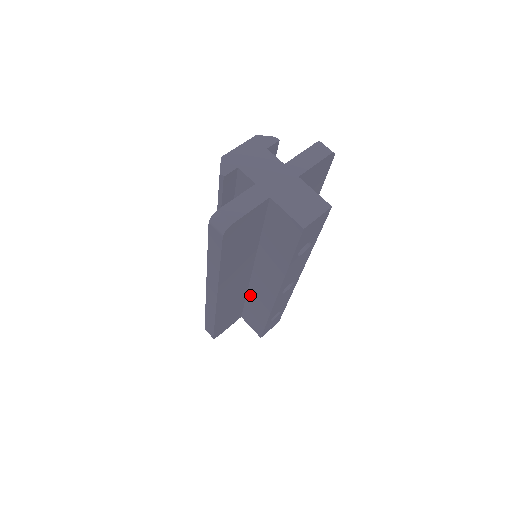
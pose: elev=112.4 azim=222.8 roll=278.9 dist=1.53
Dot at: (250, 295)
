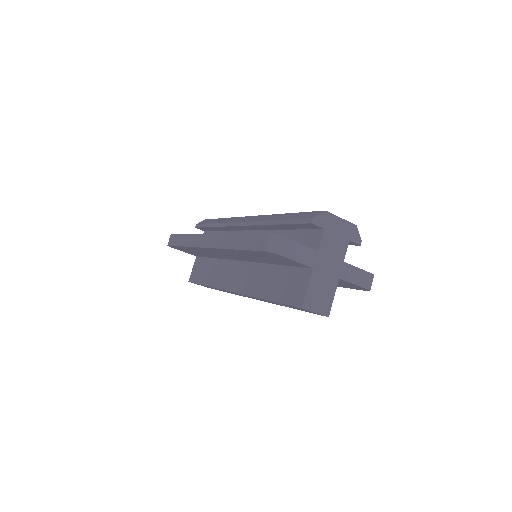
Dot at: (221, 263)
